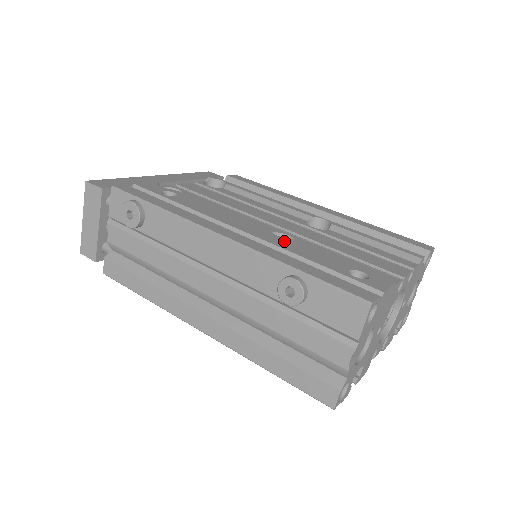
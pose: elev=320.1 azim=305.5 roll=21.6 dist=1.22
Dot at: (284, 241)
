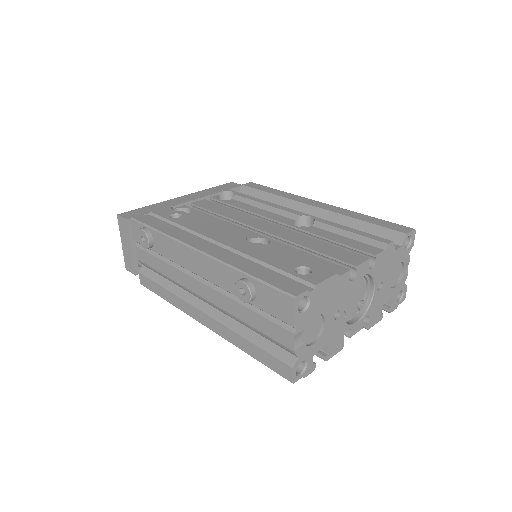
Dot at: (252, 247)
